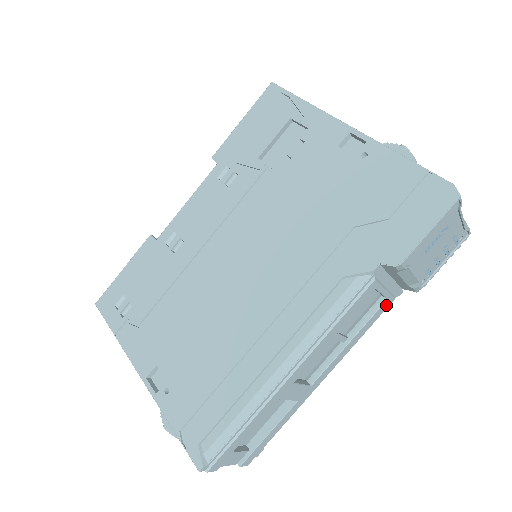
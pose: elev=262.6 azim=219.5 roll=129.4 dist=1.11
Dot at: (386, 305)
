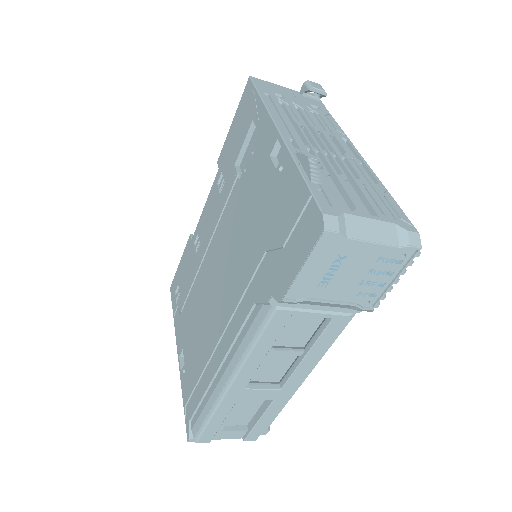
Dot at: (339, 323)
